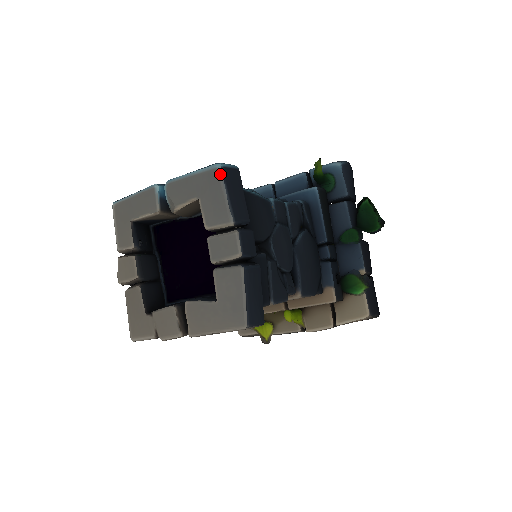
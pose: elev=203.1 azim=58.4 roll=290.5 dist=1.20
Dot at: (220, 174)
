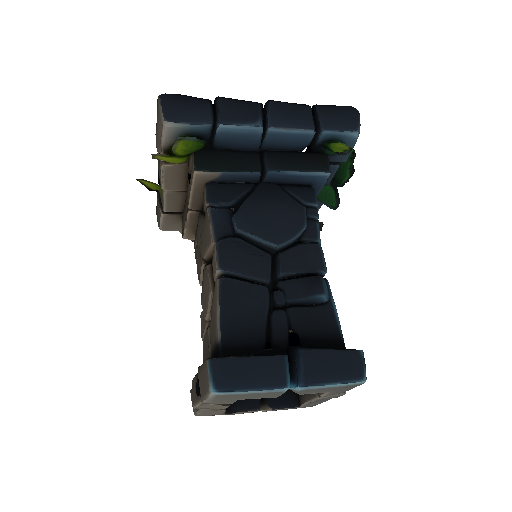
Dot at: occluded
